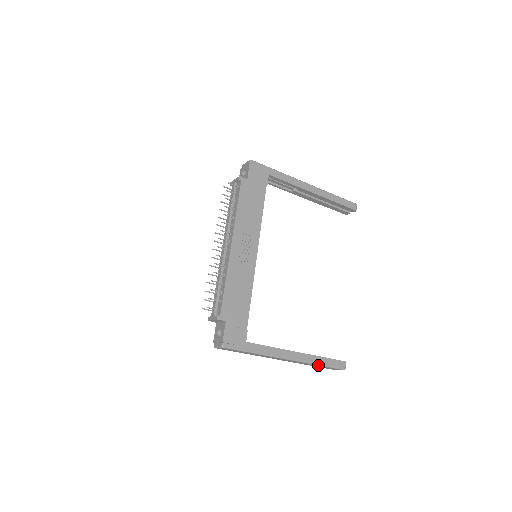
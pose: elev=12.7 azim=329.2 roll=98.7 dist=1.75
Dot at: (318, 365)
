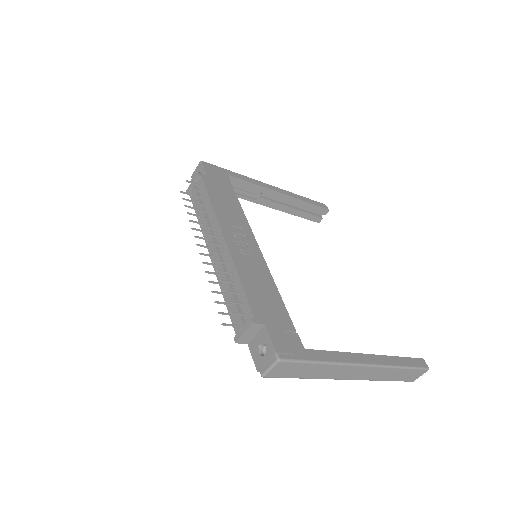
Dot at: (400, 368)
